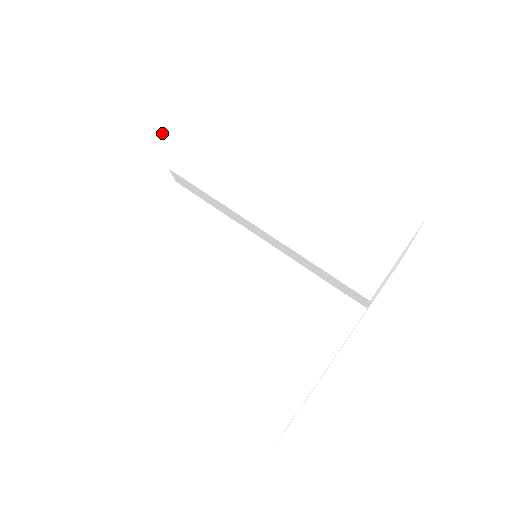
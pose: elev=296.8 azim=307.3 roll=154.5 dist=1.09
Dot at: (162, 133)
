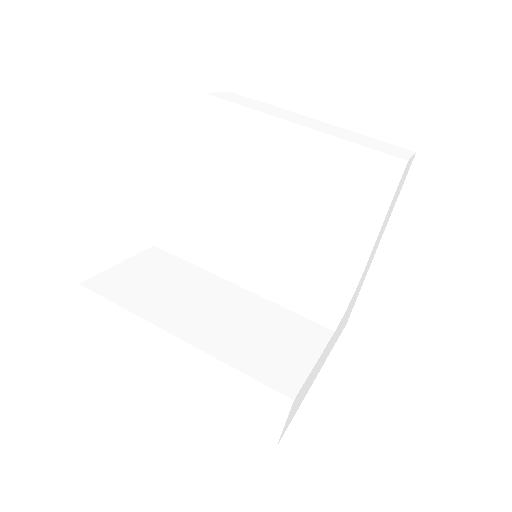
Dot at: (253, 106)
